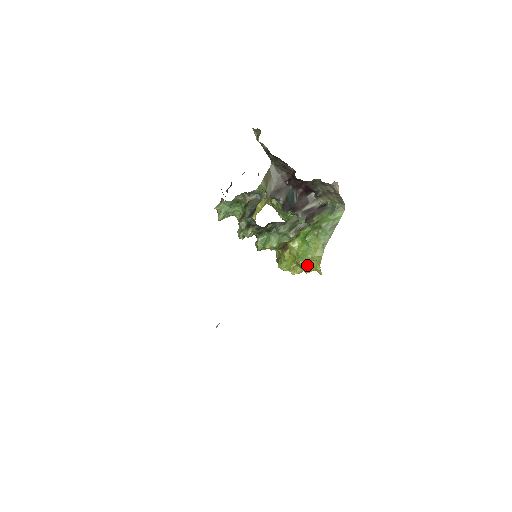
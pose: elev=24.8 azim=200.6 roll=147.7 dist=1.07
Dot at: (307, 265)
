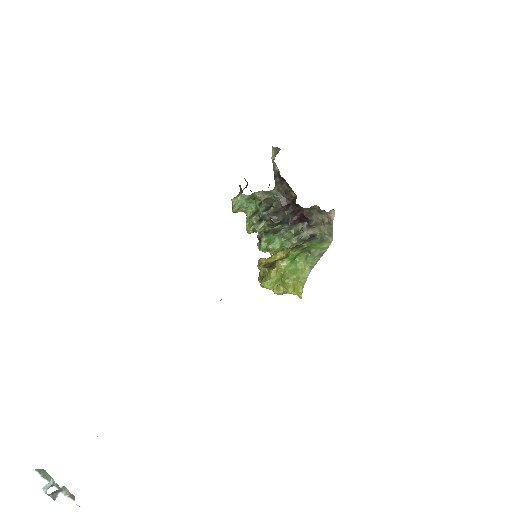
Dot at: (292, 284)
